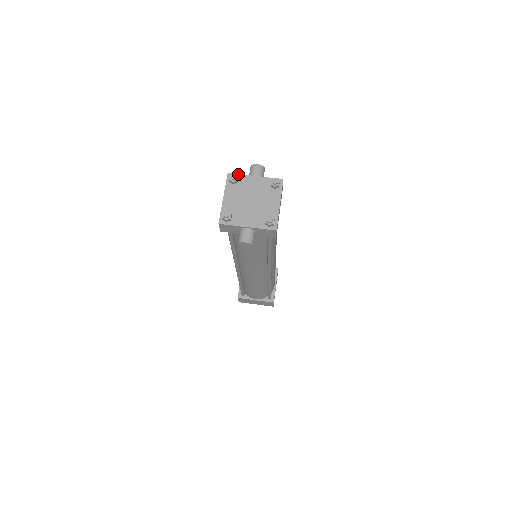
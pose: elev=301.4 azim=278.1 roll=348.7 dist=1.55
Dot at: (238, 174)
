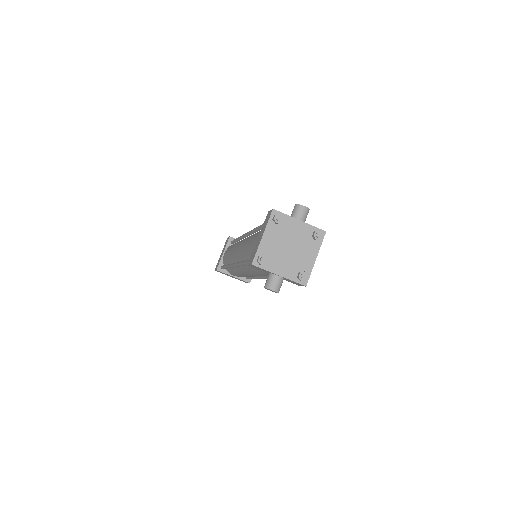
Dot at: (283, 213)
